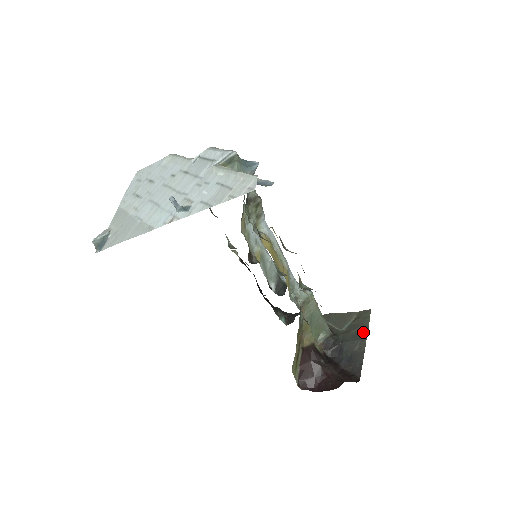
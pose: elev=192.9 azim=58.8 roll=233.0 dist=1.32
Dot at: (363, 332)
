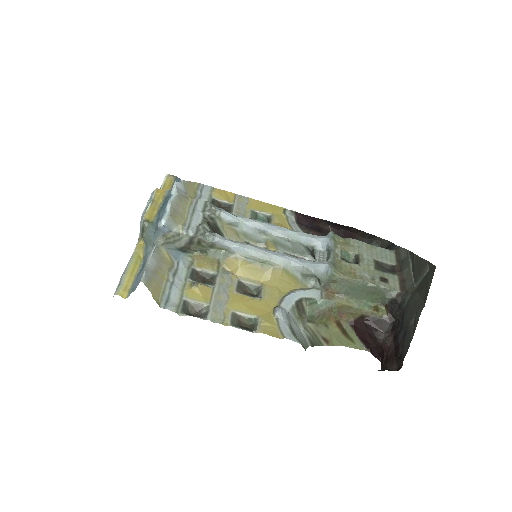
Dot at: (423, 300)
